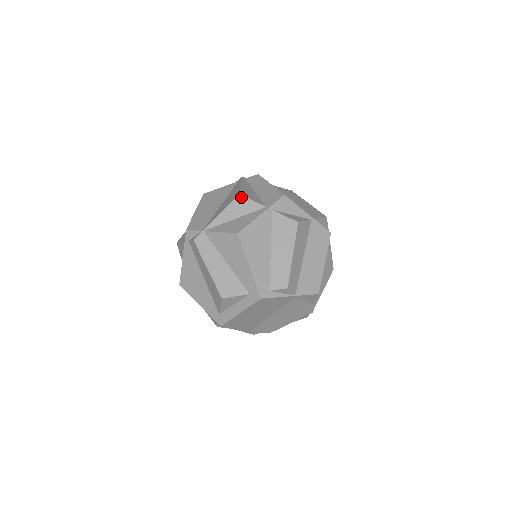
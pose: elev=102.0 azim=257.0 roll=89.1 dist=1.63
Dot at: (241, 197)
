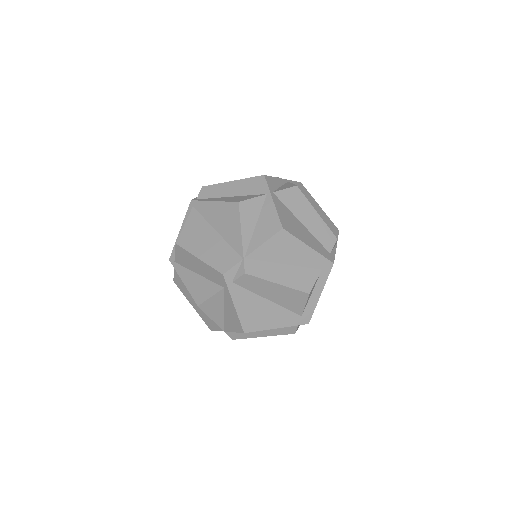
Dot at: (242, 203)
